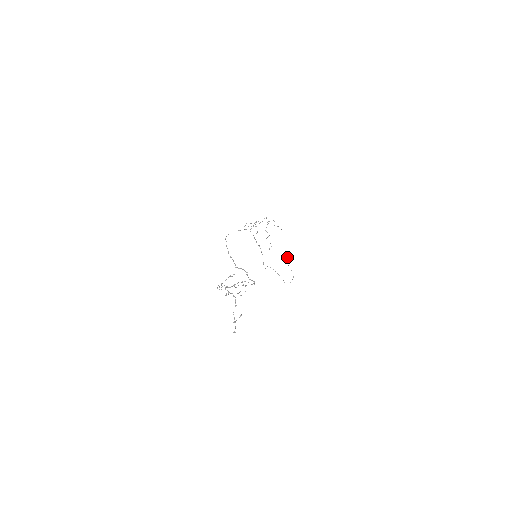
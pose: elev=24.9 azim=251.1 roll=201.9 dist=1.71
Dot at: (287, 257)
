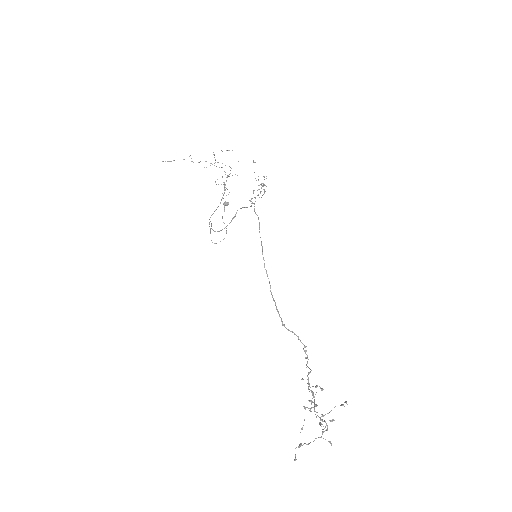
Dot at: (228, 204)
